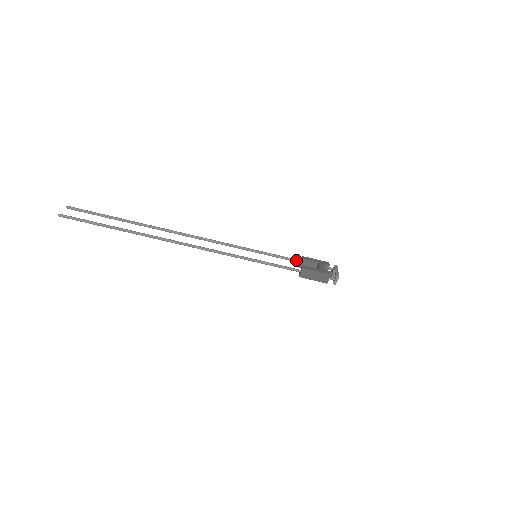
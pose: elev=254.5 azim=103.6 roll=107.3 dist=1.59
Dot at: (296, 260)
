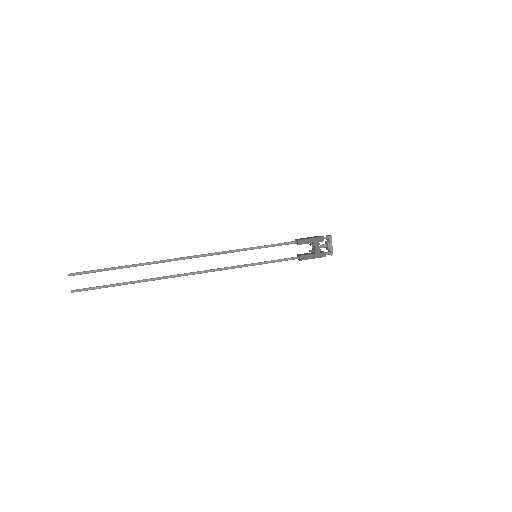
Dot at: (294, 258)
